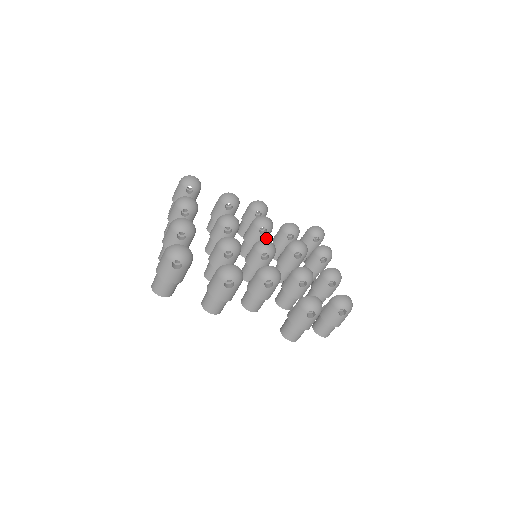
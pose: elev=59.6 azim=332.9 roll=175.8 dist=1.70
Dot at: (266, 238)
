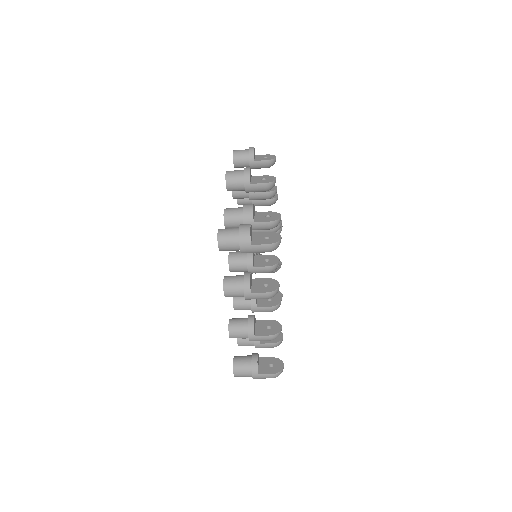
Dot at: occluded
